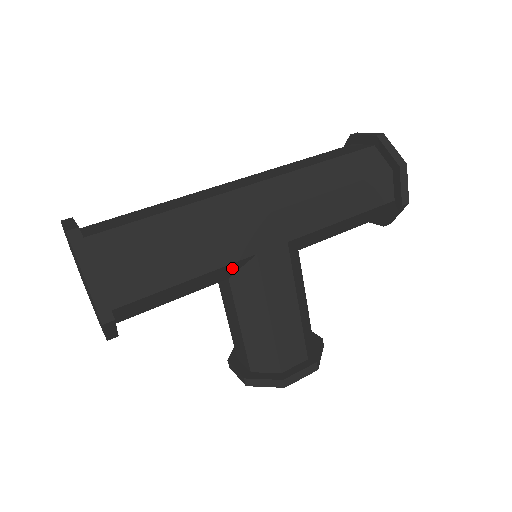
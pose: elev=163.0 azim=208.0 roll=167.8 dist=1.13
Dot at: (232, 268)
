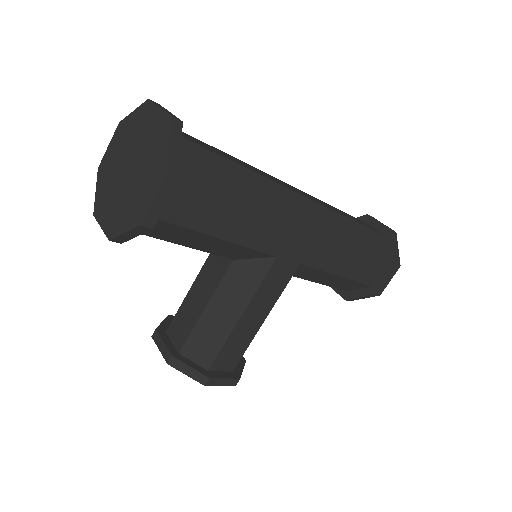
Dot at: (250, 254)
